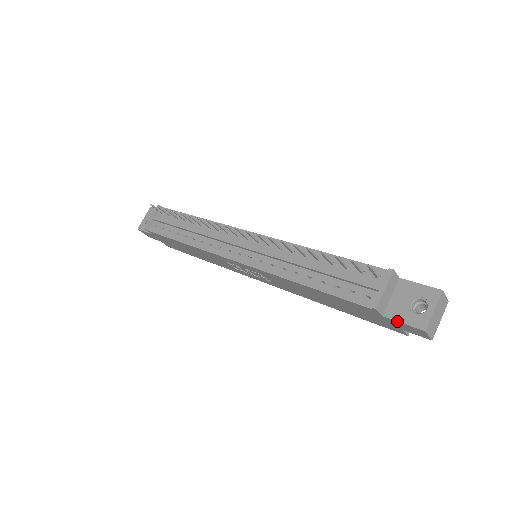
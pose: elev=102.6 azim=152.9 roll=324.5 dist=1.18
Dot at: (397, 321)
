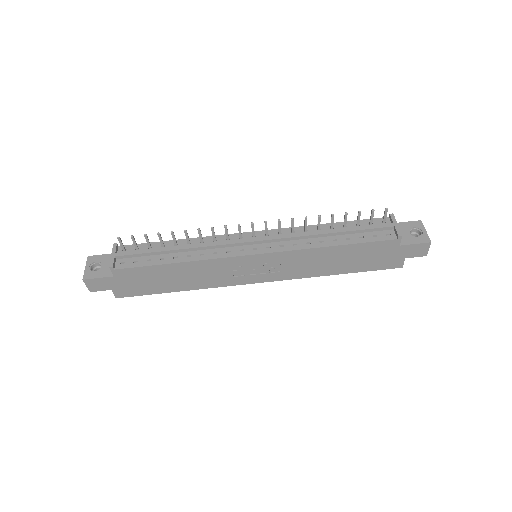
Dot at: (411, 244)
